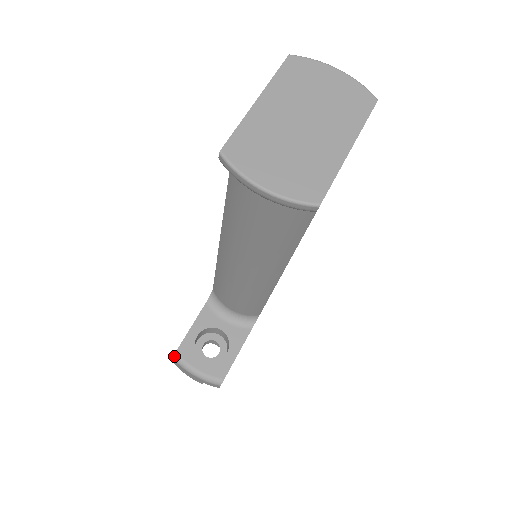
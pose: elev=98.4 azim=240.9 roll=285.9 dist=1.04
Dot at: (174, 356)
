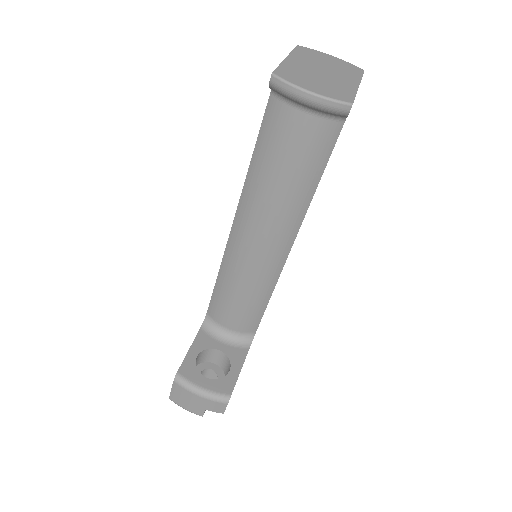
Dot at: (176, 377)
